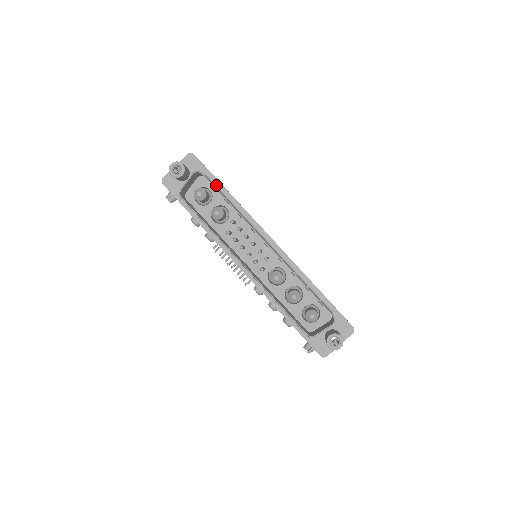
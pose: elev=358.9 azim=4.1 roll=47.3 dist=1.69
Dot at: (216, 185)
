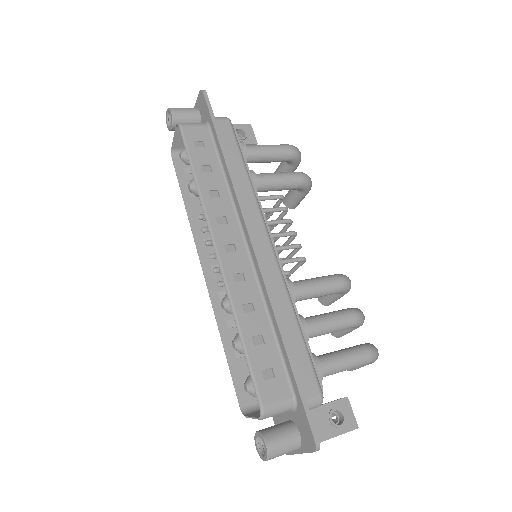
Dot at: (215, 141)
